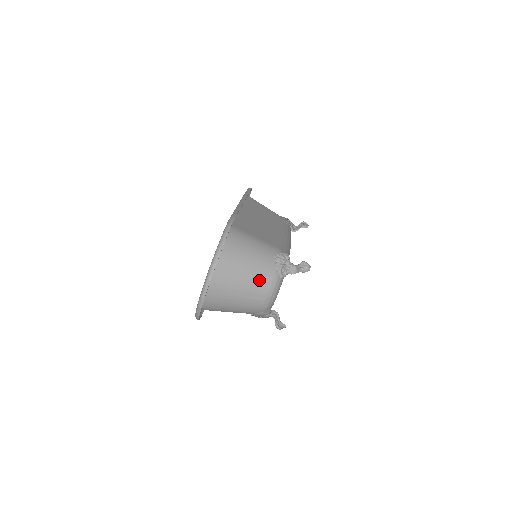
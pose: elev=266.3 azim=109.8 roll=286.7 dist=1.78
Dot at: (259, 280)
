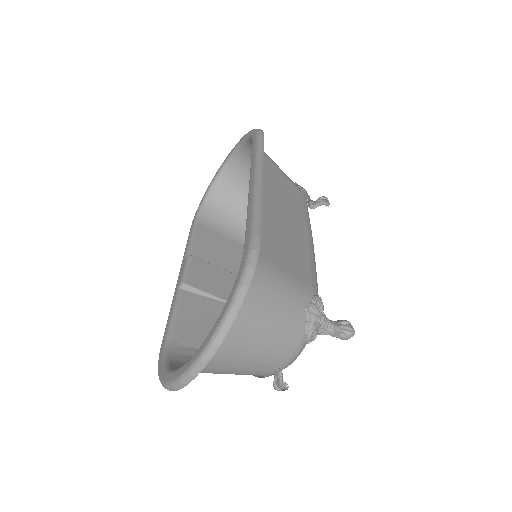
Dot at: (277, 350)
